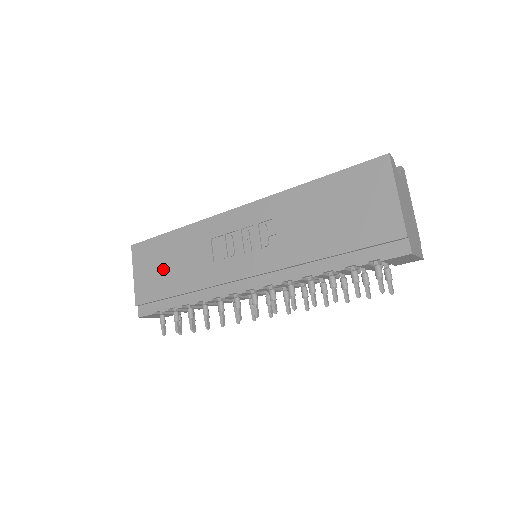
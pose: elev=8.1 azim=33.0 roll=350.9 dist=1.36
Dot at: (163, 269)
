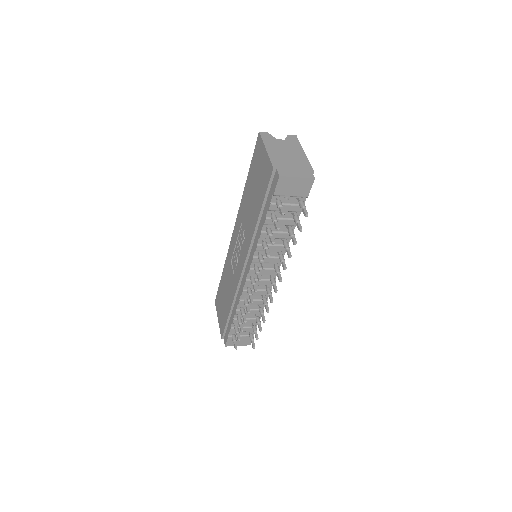
Dot at: (224, 302)
